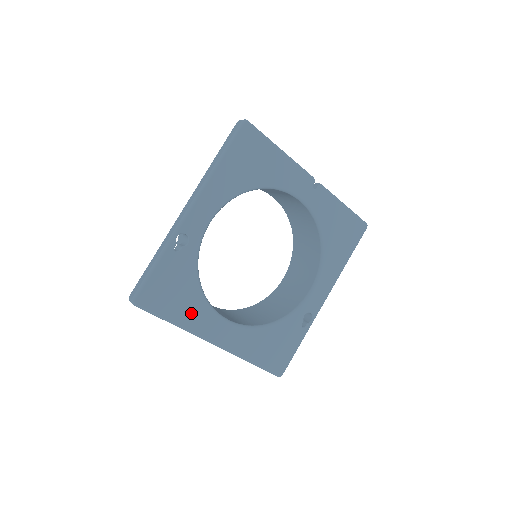
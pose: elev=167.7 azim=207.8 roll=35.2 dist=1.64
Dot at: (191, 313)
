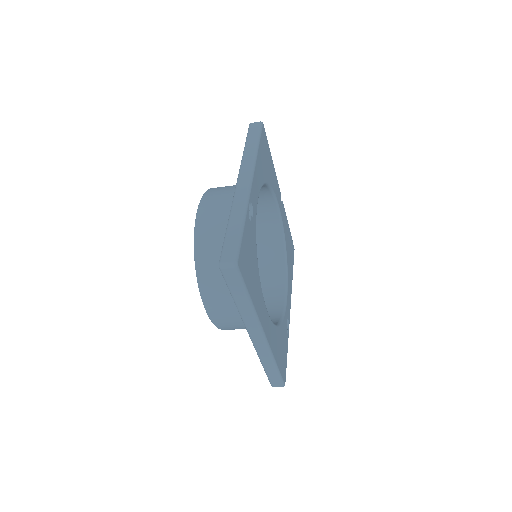
Dot at: (256, 293)
